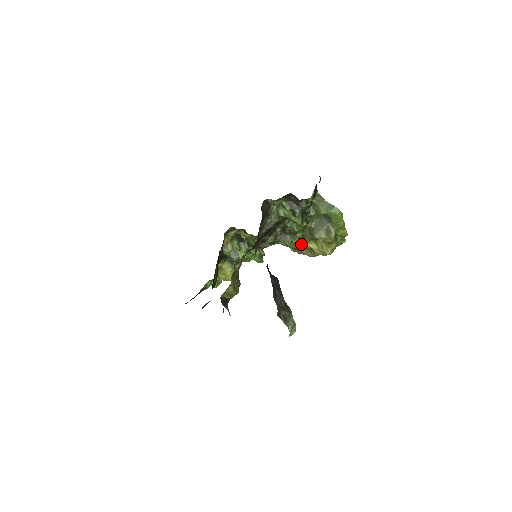
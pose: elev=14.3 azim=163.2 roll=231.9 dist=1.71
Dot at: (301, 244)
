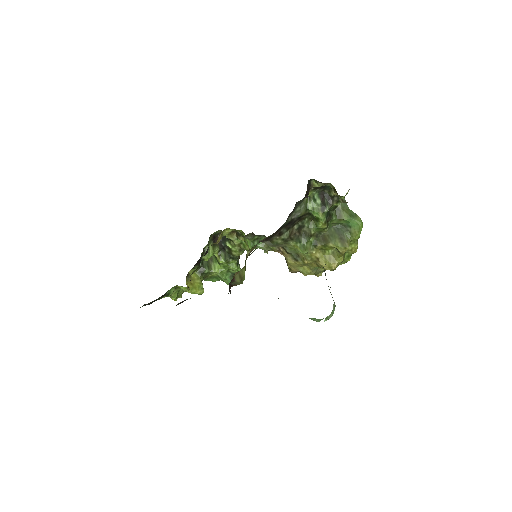
Dot at: (310, 251)
